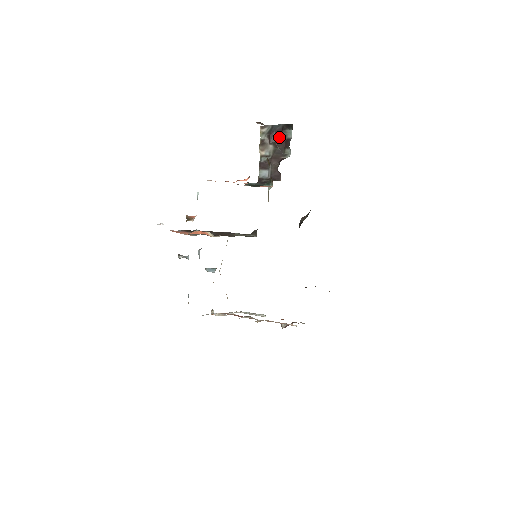
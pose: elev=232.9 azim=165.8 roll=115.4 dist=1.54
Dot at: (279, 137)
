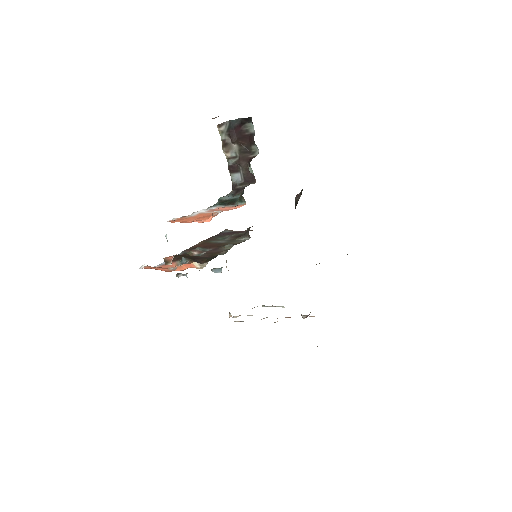
Dot at: (241, 134)
